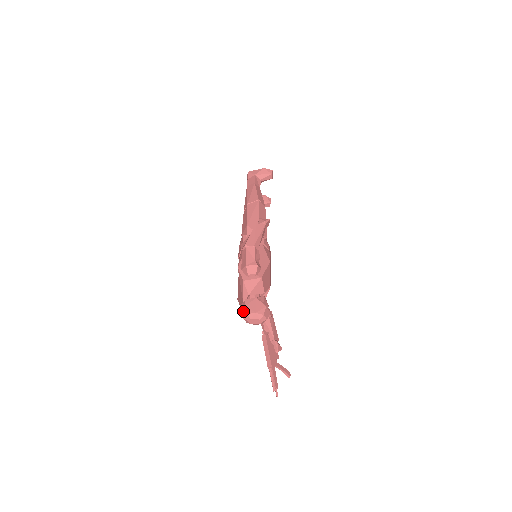
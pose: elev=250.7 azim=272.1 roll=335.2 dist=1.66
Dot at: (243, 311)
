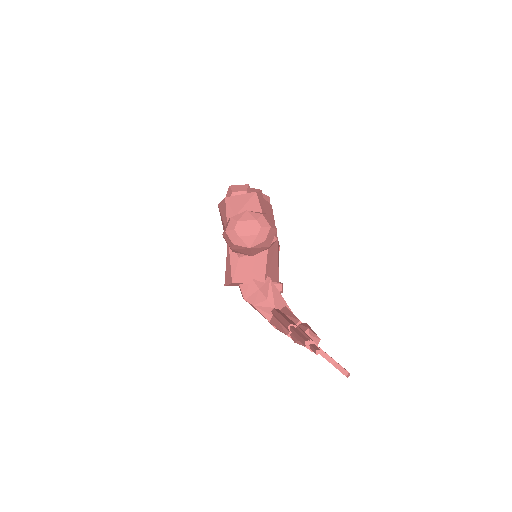
Dot at: (225, 227)
